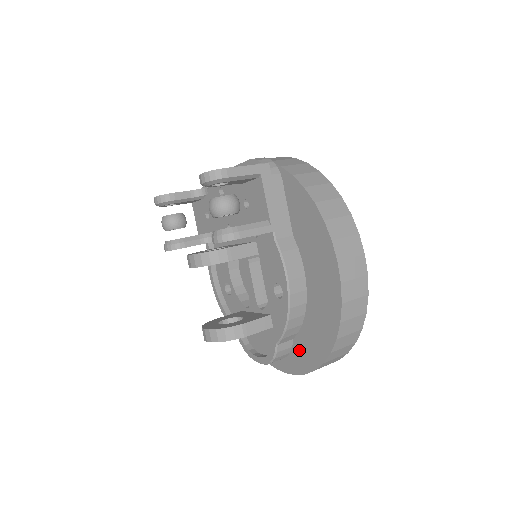
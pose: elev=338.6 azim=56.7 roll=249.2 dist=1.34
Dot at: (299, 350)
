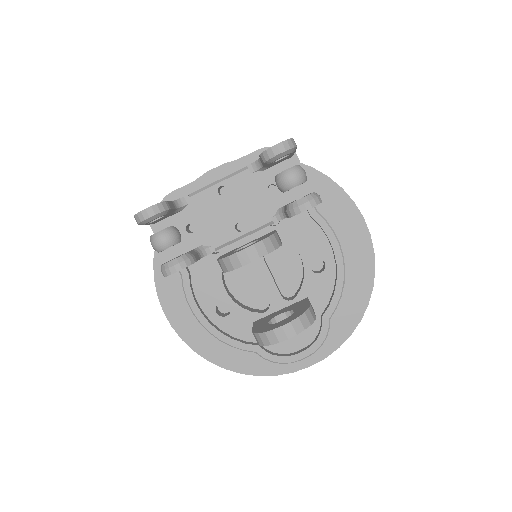
Dot at: occluded
